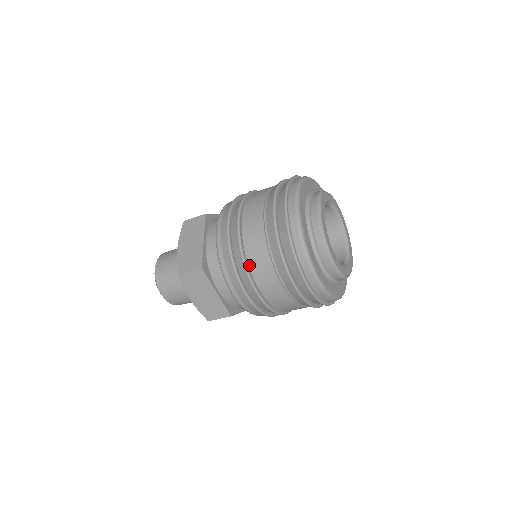
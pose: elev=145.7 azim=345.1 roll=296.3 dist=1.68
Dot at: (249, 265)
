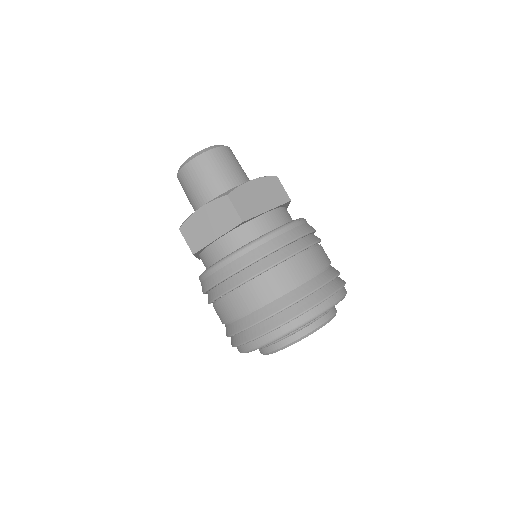
Dot at: (216, 301)
